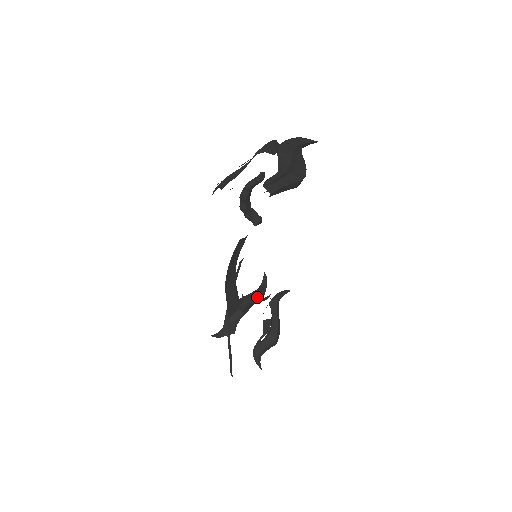
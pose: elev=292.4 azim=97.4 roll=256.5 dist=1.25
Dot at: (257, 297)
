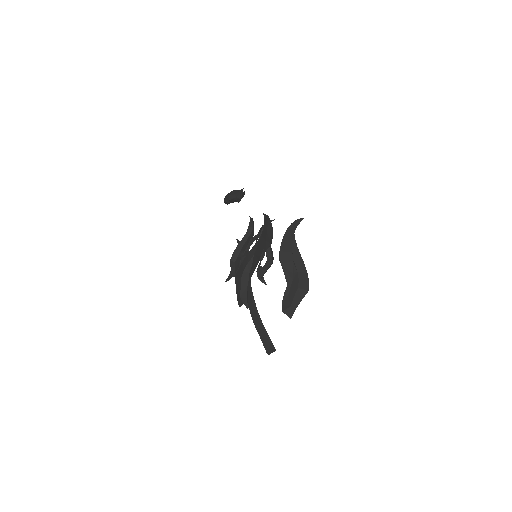
Dot at: (249, 238)
